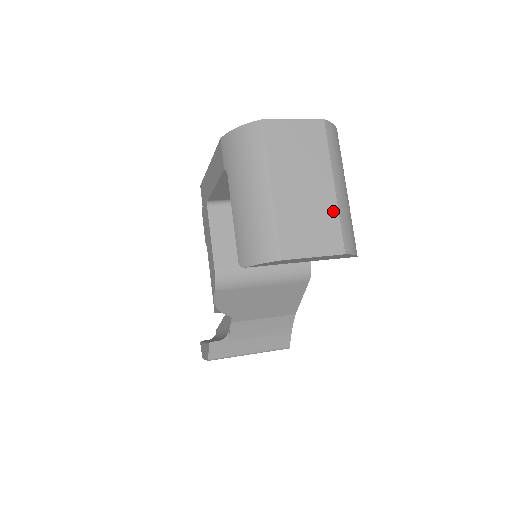
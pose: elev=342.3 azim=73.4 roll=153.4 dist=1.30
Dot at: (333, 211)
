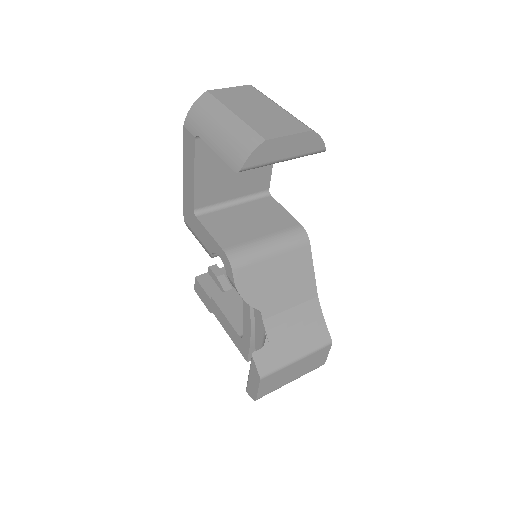
Dot at: (287, 115)
